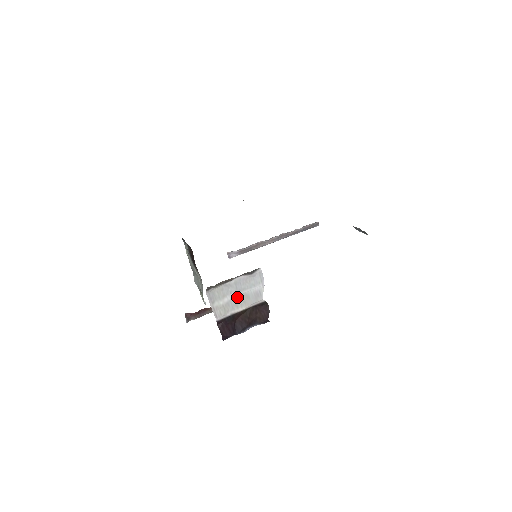
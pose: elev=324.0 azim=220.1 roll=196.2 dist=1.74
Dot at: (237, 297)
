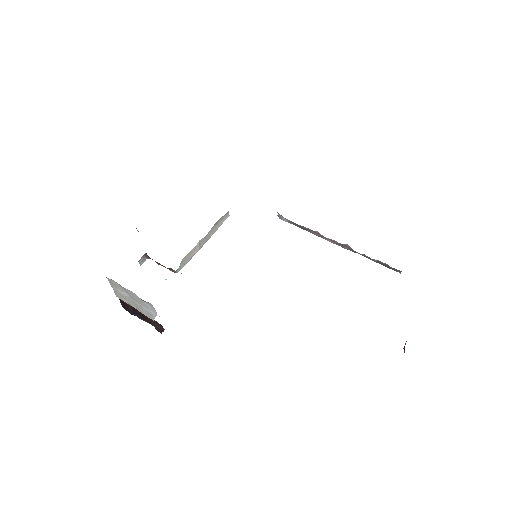
Dot at: (133, 300)
